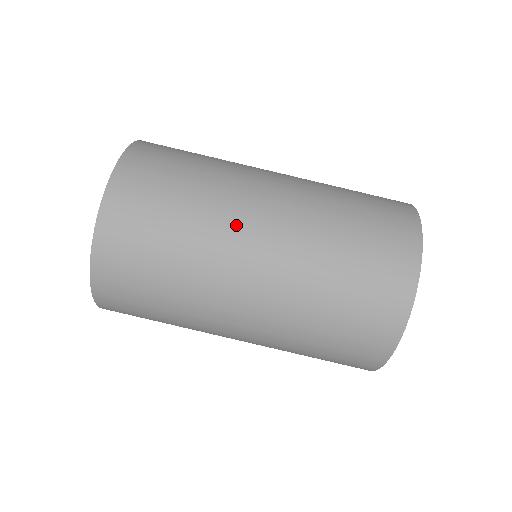
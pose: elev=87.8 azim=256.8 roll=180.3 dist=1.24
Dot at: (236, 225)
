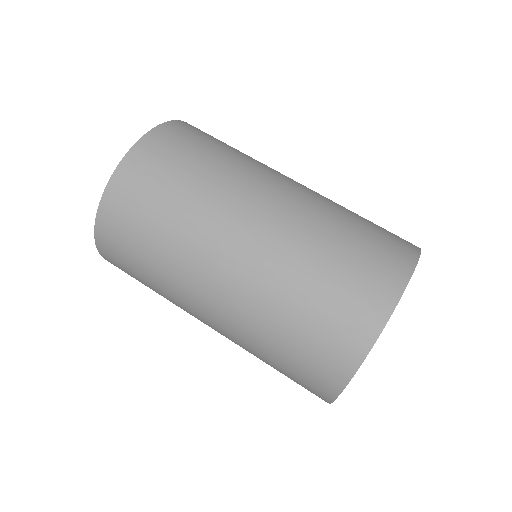
Dot at: (256, 180)
